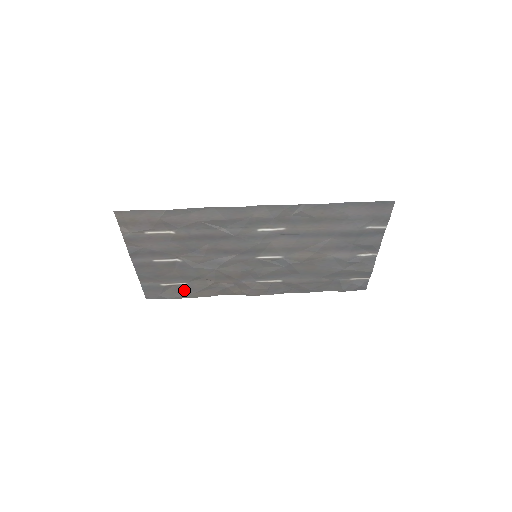
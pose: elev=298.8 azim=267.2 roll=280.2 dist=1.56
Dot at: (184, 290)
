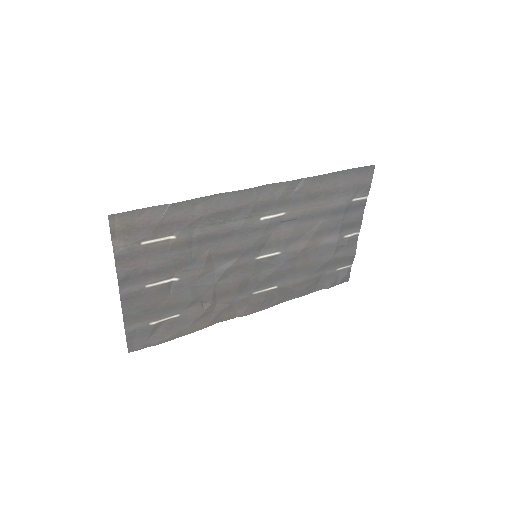
Dot at: (176, 326)
